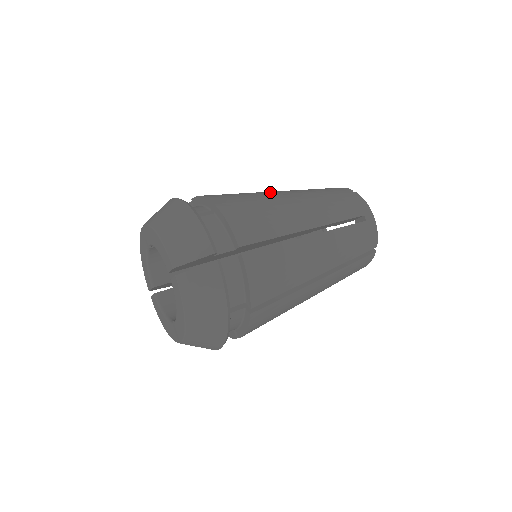
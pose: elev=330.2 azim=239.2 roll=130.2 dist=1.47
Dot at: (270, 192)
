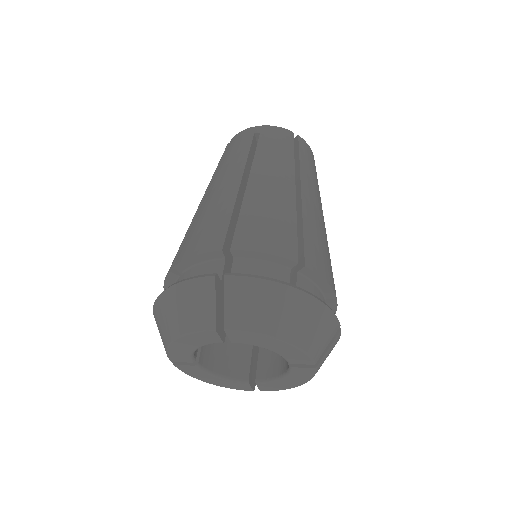
Dot at: (280, 191)
